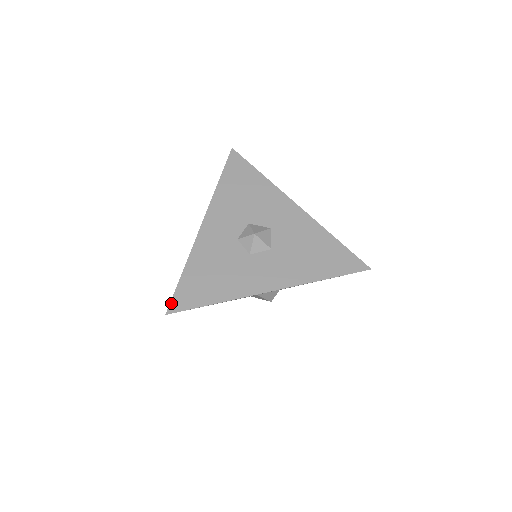
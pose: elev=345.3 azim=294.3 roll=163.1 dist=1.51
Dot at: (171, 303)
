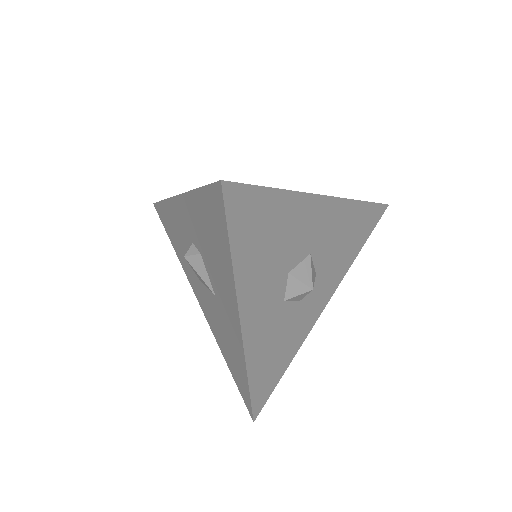
Dot at: (253, 412)
